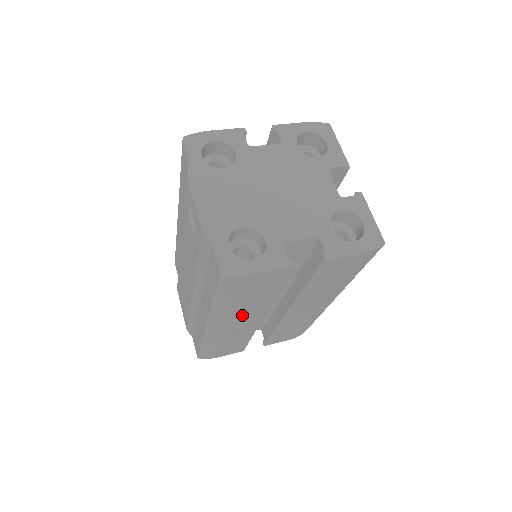
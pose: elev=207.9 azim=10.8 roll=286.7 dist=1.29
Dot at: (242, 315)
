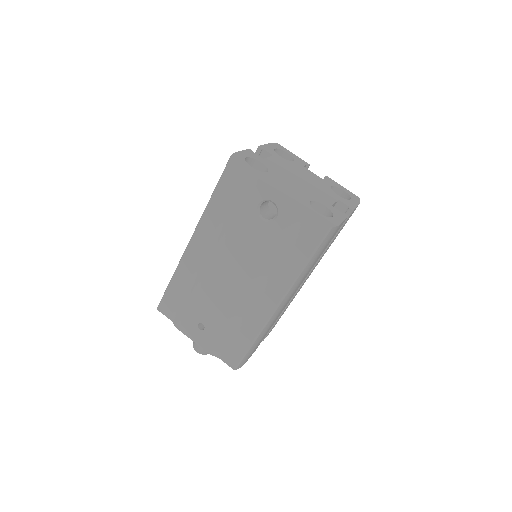
Dot at: (300, 283)
